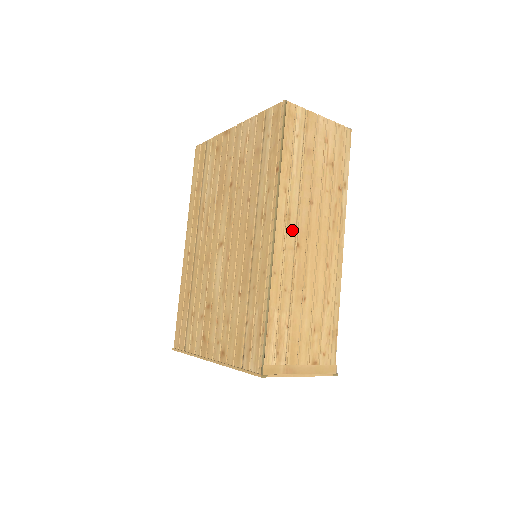
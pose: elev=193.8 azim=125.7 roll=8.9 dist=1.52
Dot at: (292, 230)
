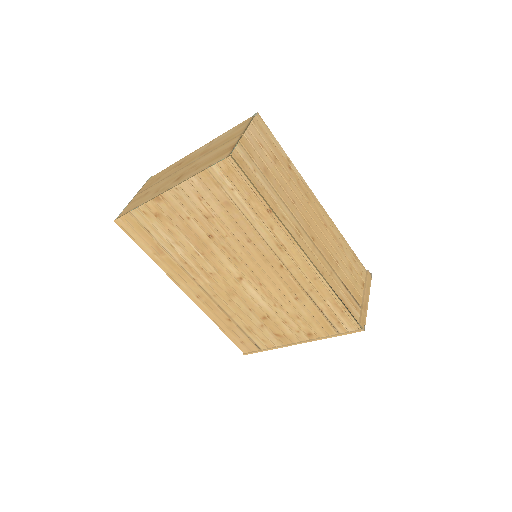
Dot at: (305, 236)
